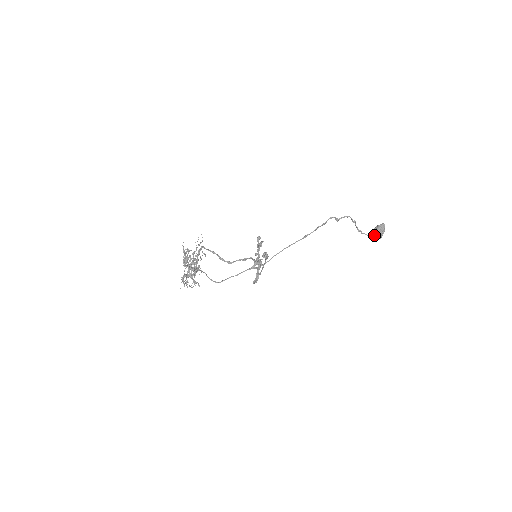
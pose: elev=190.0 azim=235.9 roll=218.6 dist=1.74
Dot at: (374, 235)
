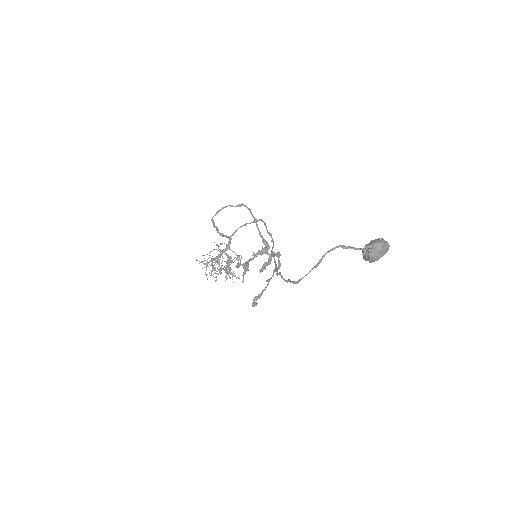
Dot at: occluded
